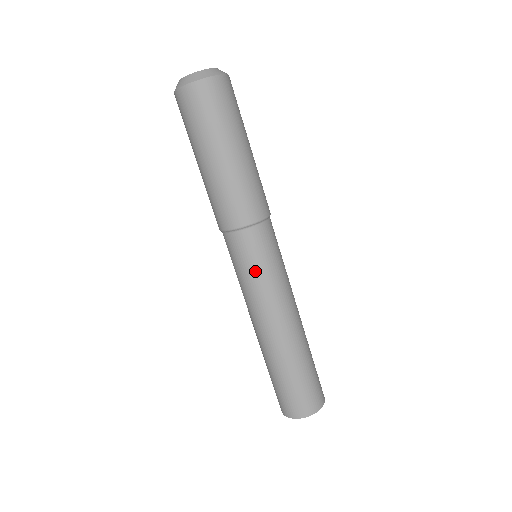
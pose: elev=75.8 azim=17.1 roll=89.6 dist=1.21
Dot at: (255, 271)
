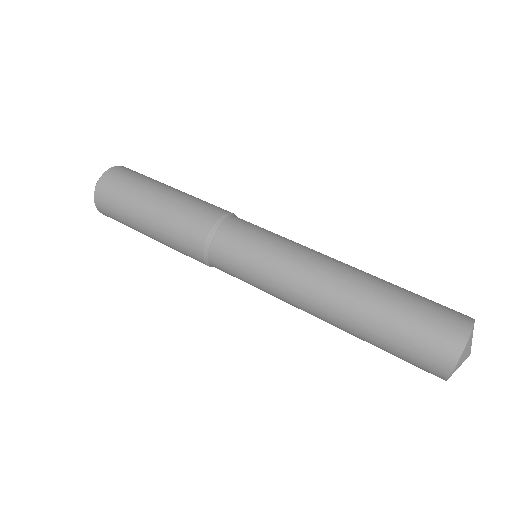
Dot at: (254, 256)
